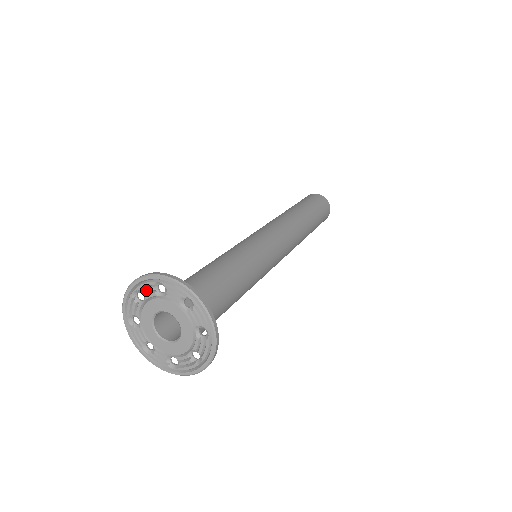
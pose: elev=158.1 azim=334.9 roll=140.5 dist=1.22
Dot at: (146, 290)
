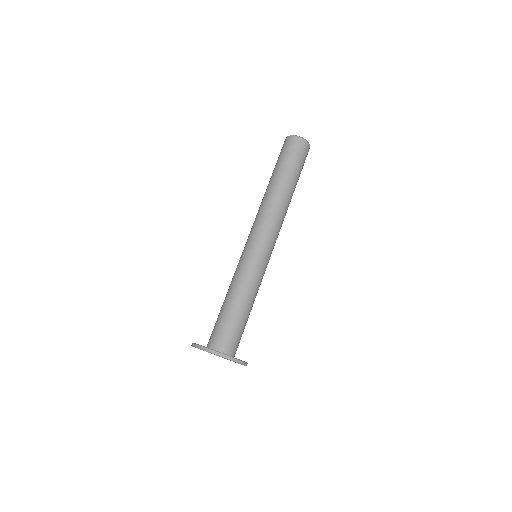
Dot at: occluded
